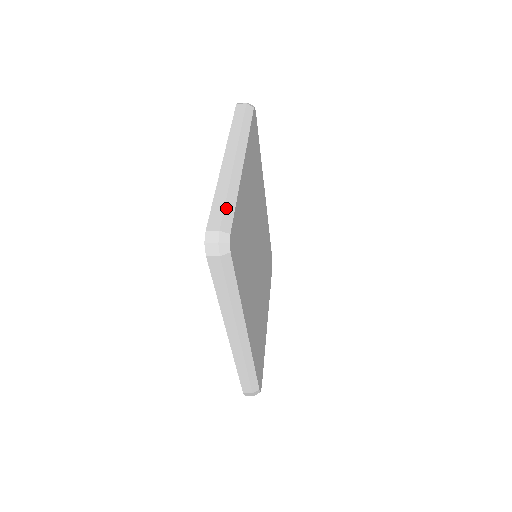
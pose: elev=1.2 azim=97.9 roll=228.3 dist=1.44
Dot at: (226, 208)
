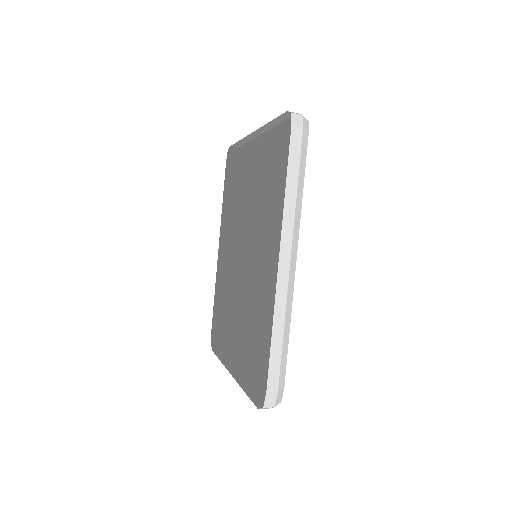
Dot at: (288, 121)
